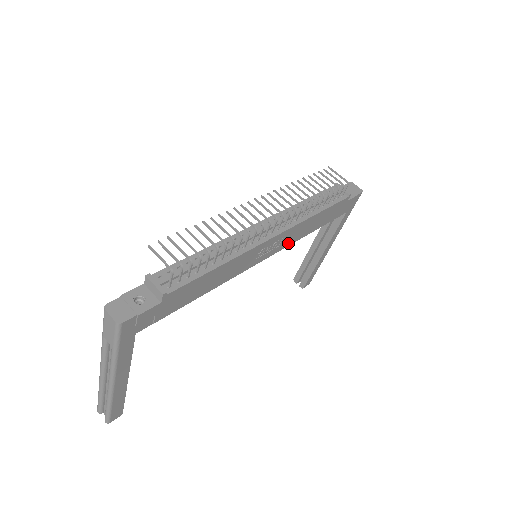
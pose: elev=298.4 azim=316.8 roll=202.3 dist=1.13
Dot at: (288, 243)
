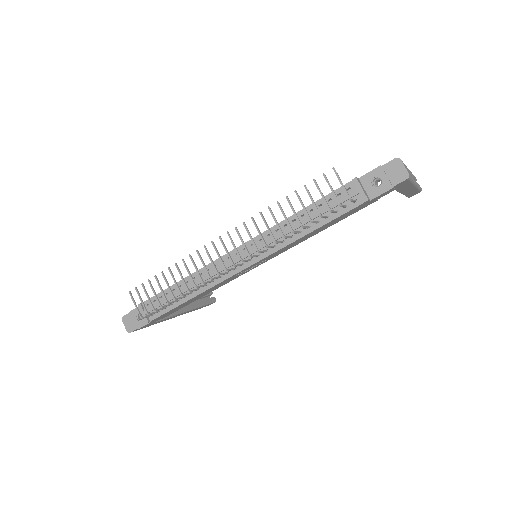
Dot at: (284, 250)
